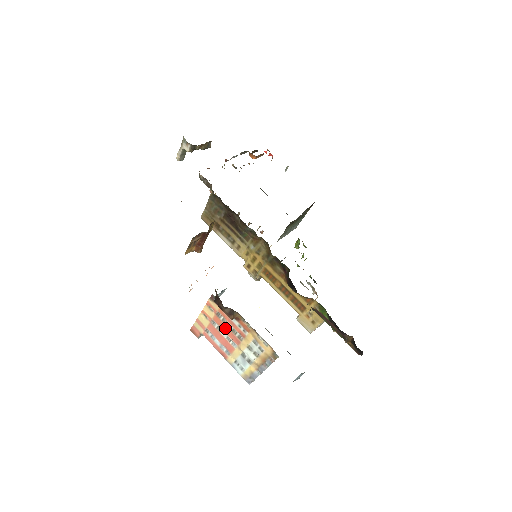
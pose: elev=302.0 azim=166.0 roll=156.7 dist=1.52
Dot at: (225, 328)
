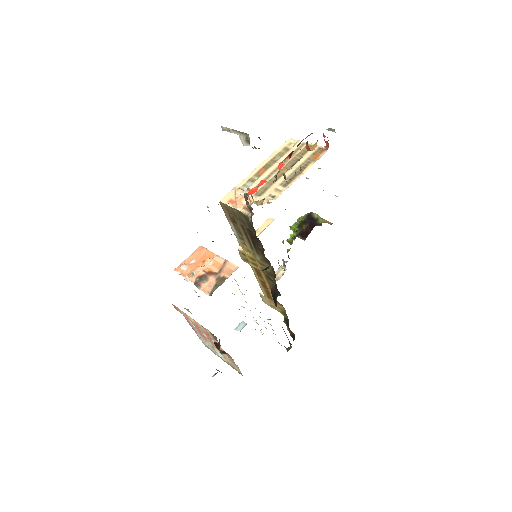
Dot at: (209, 338)
